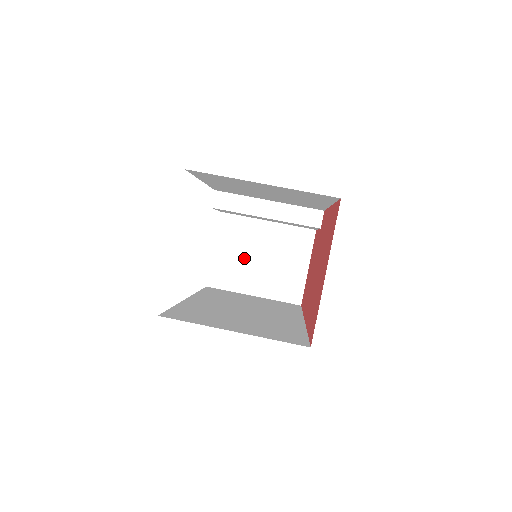
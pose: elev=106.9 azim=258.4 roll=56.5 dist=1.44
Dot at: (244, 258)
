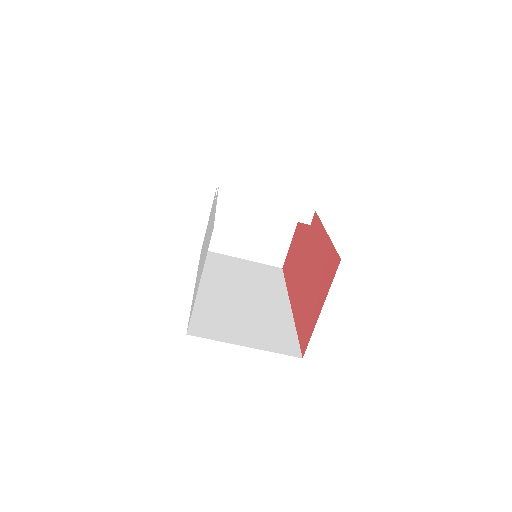
Dot at: (236, 228)
